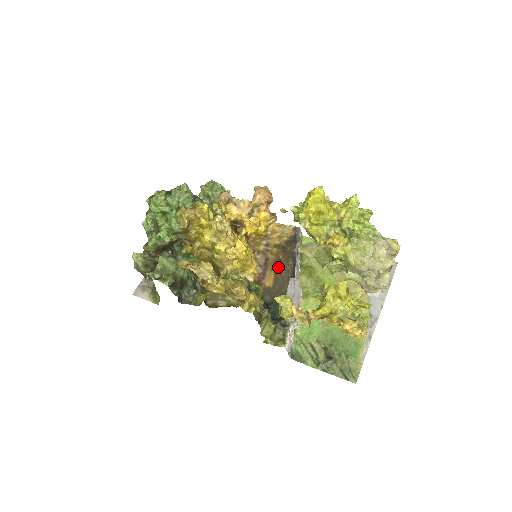
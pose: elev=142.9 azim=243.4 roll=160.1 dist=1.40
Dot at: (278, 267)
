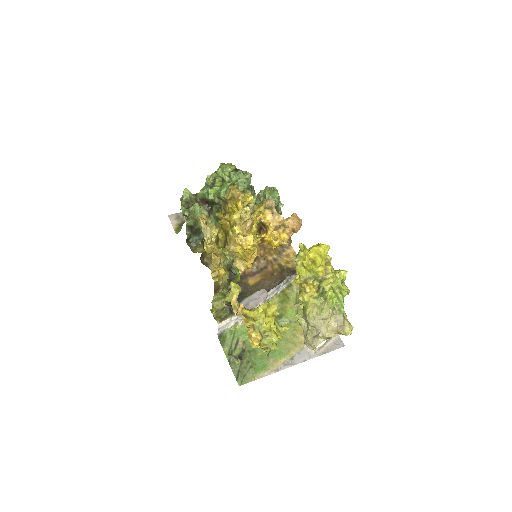
Dot at: (267, 278)
